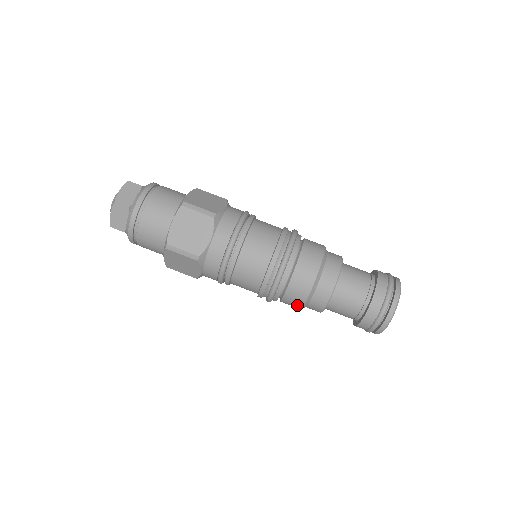
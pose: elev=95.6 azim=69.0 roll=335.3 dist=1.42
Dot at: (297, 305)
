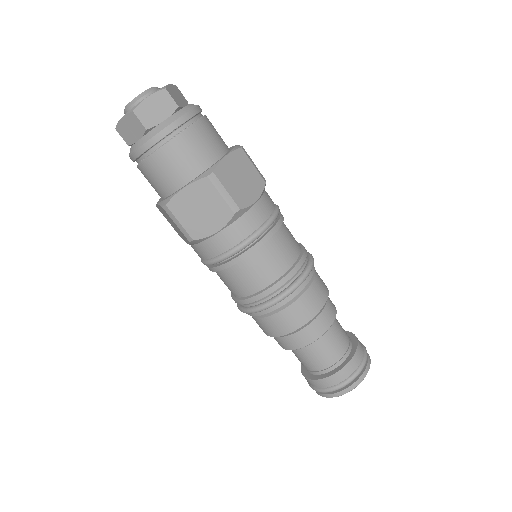
Dot at: (288, 327)
